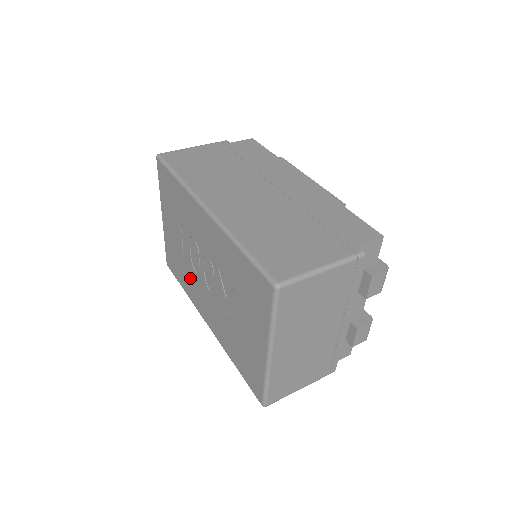
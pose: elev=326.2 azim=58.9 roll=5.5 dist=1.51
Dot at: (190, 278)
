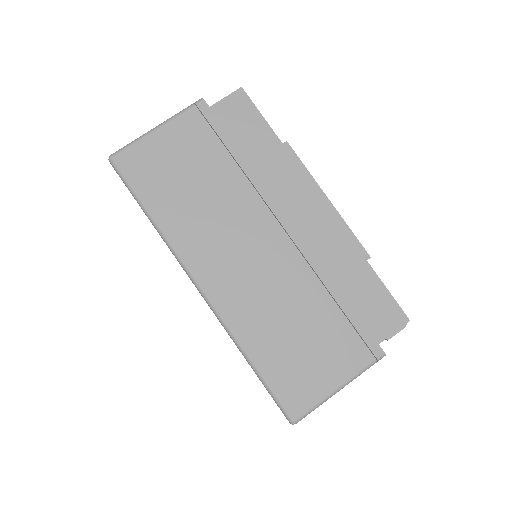
Dot at: occluded
